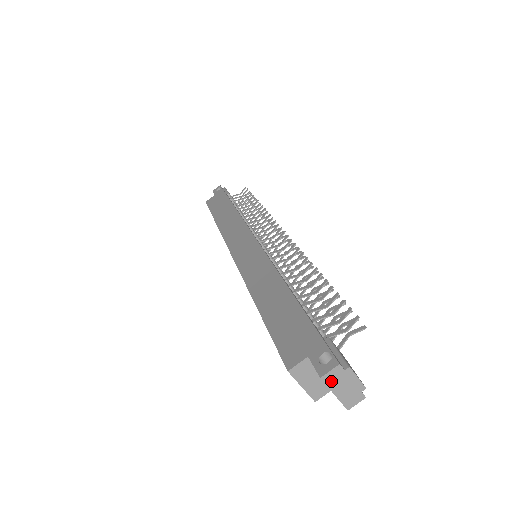
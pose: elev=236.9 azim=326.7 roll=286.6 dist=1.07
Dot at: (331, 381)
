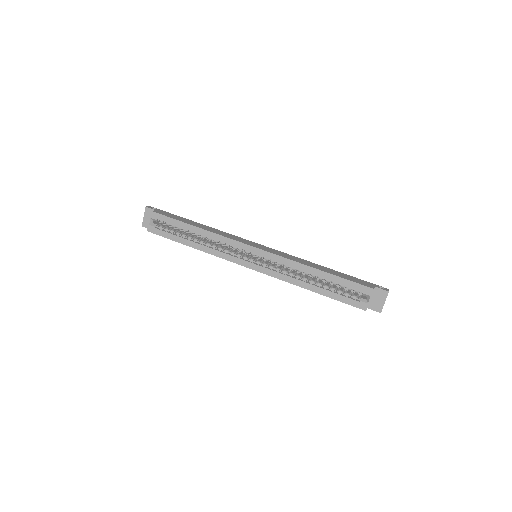
Dot at: (387, 295)
